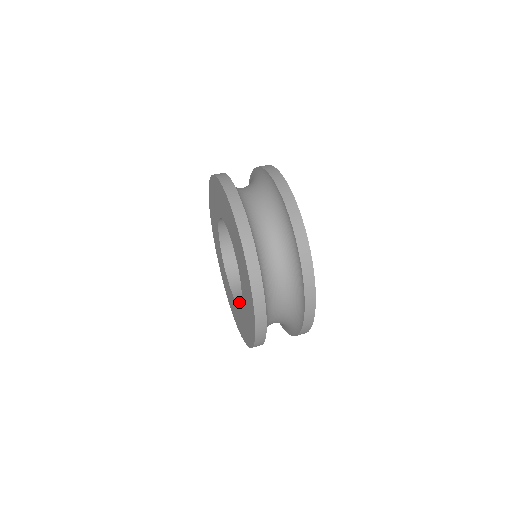
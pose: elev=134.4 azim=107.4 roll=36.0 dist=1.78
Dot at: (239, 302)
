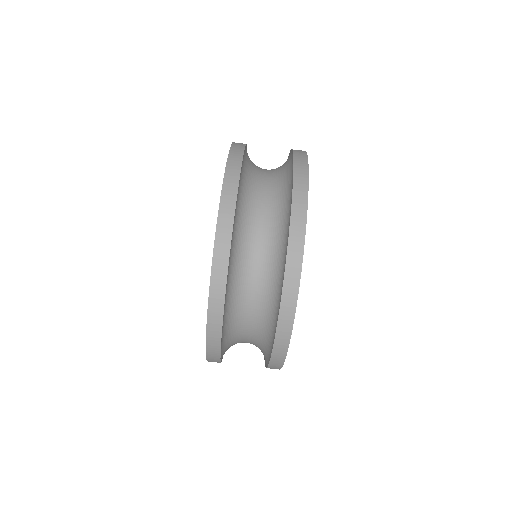
Dot at: occluded
